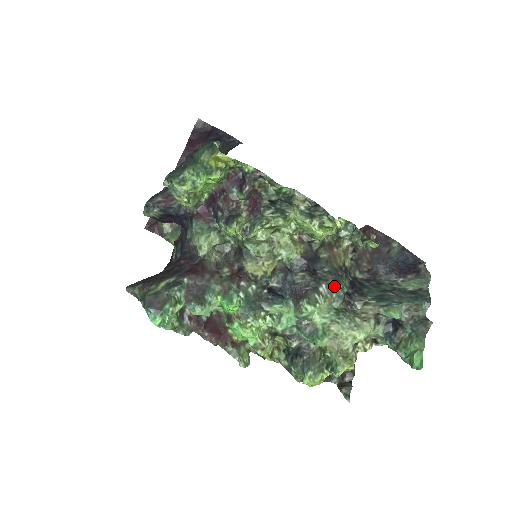
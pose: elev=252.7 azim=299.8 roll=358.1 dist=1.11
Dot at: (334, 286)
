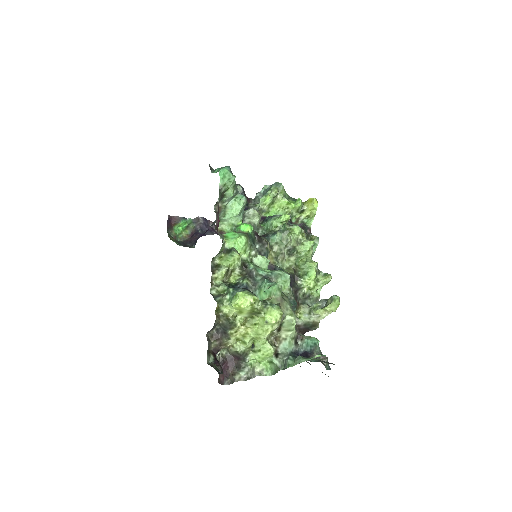
Dot at: occluded
